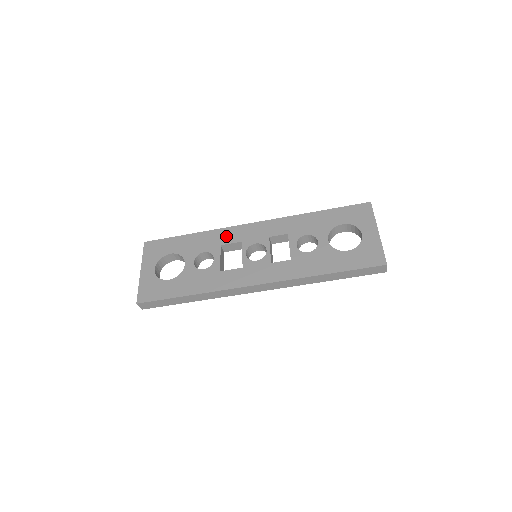
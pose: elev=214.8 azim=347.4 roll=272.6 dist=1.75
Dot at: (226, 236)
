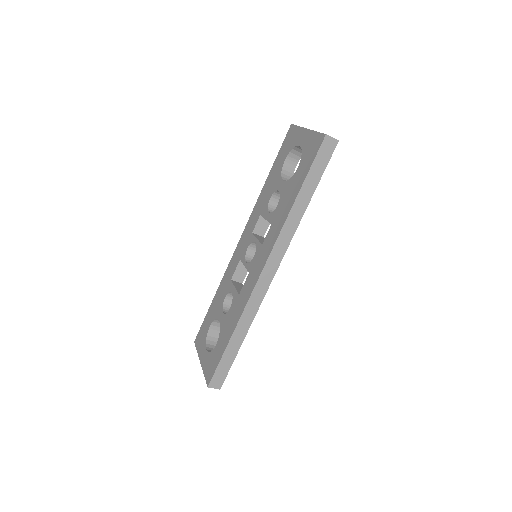
Dot at: (230, 270)
